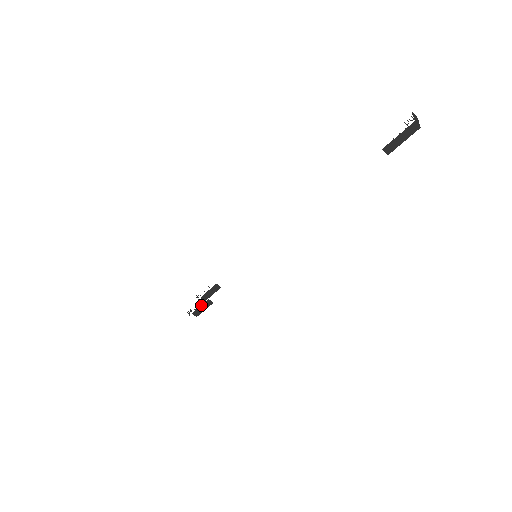
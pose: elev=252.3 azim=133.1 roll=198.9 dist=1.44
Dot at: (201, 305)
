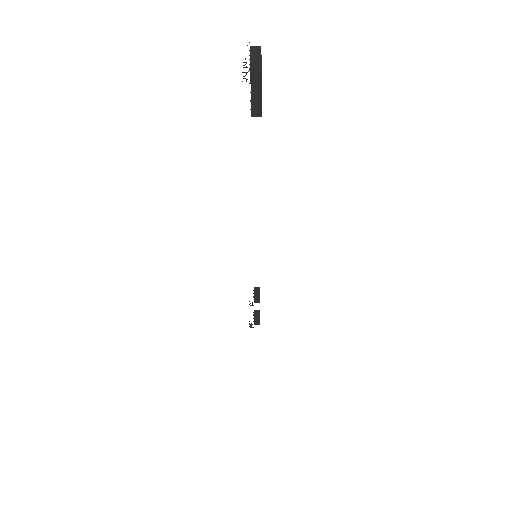
Dot at: (254, 316)
